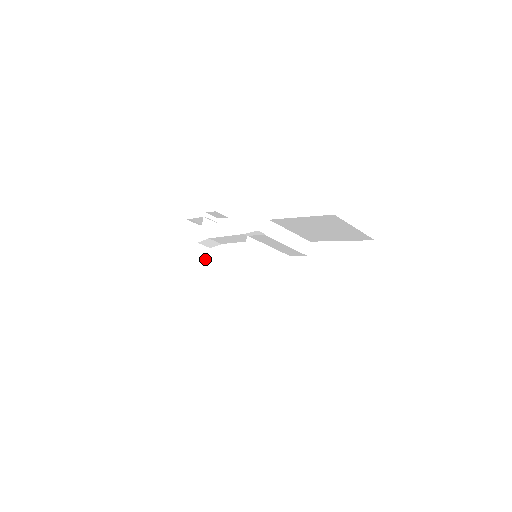
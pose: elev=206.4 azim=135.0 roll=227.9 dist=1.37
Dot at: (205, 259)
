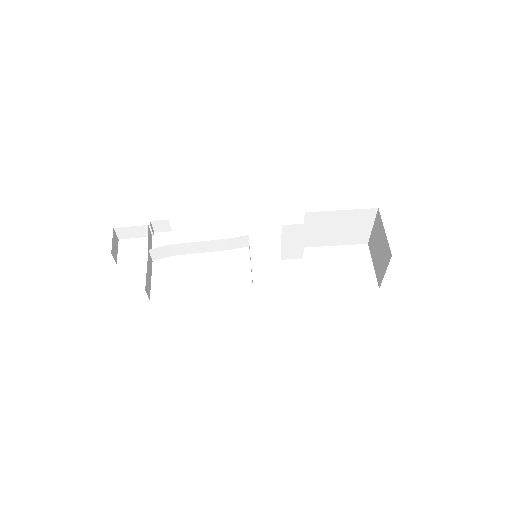
Dot at: (151, 271)
